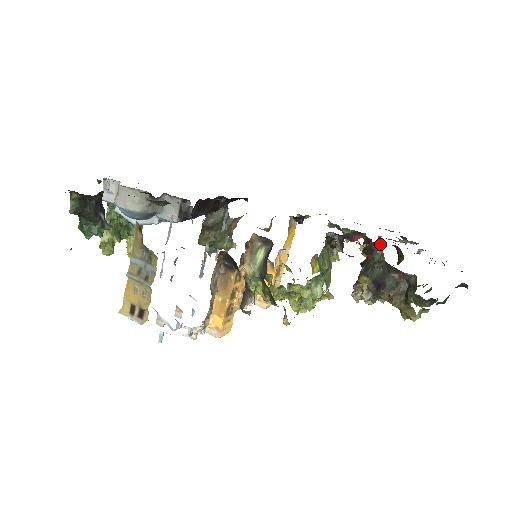
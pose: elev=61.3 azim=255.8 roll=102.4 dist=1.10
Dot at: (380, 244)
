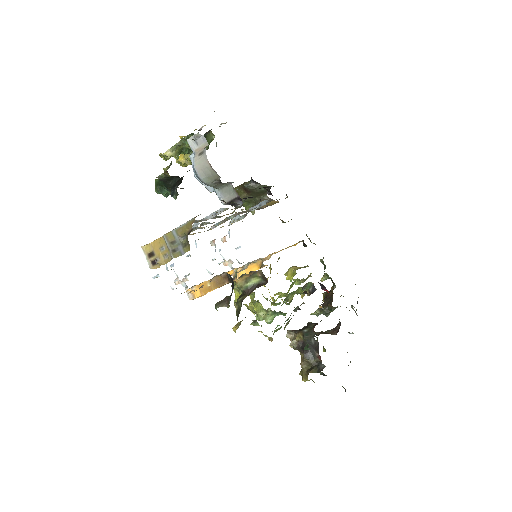
Dot at: (335, 307)
